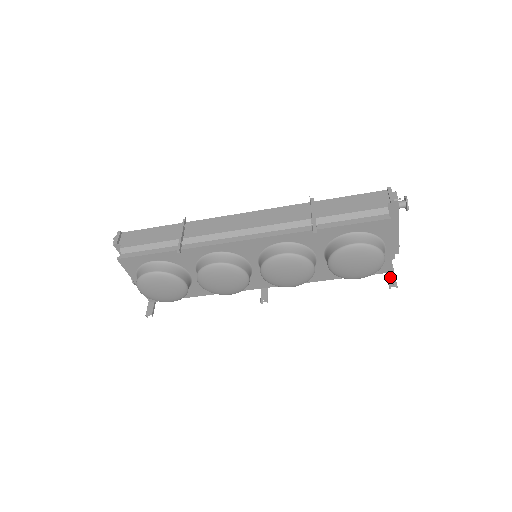
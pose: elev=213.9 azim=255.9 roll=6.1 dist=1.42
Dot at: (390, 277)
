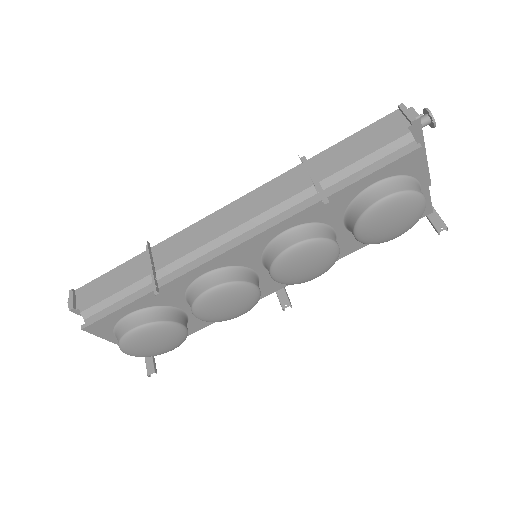
Dot at: (433, 219)
